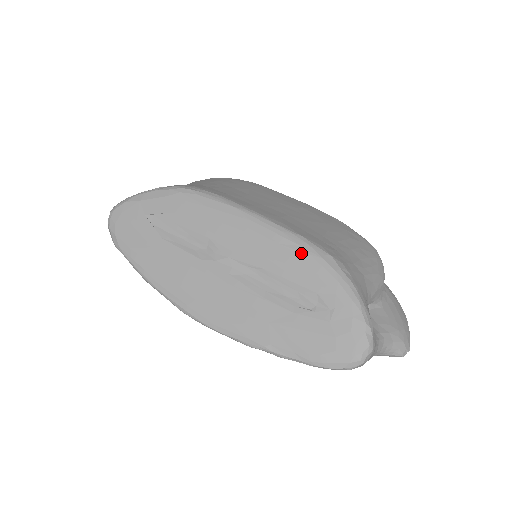
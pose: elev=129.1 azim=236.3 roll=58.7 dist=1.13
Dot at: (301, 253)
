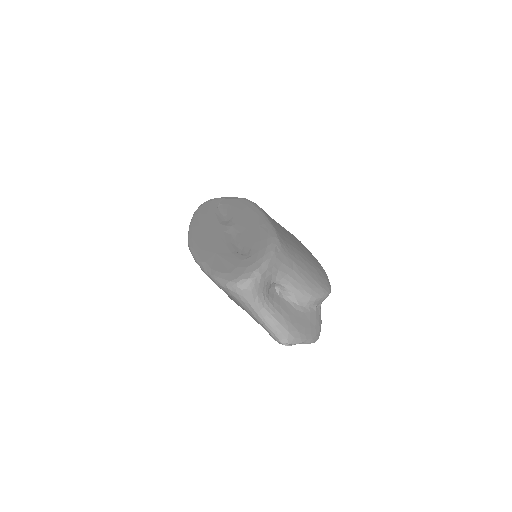
Dot at: (264, 231)
